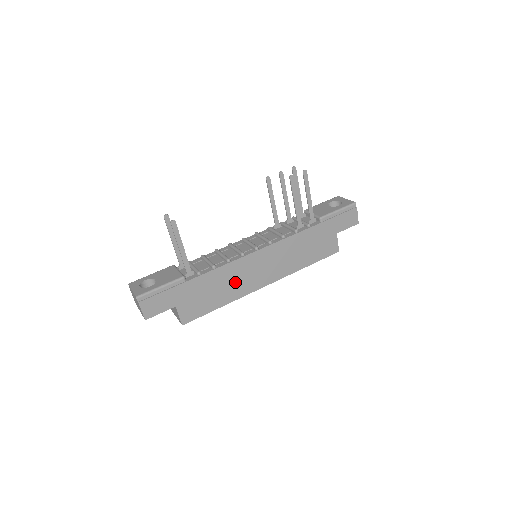
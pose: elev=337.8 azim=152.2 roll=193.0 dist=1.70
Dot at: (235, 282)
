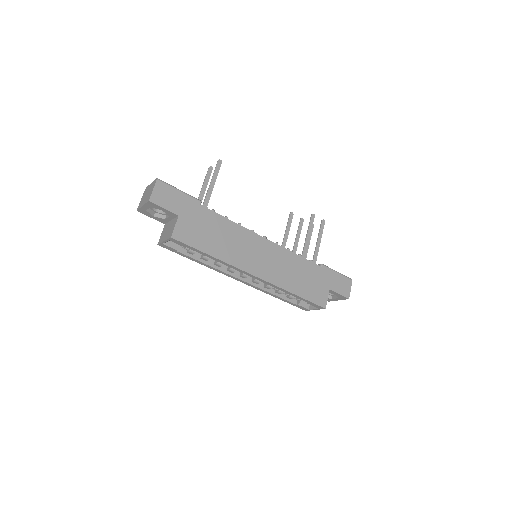
Dot at: (234, 246)
